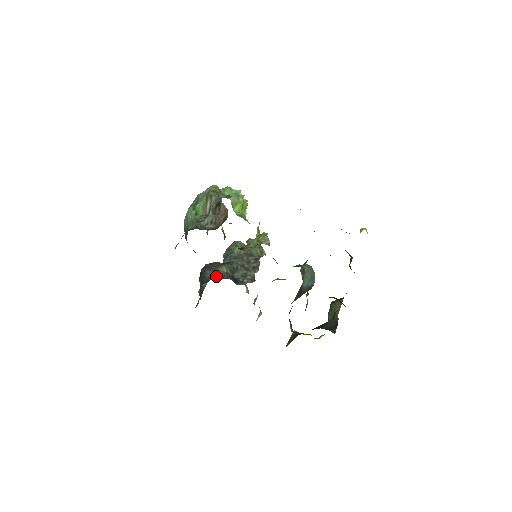
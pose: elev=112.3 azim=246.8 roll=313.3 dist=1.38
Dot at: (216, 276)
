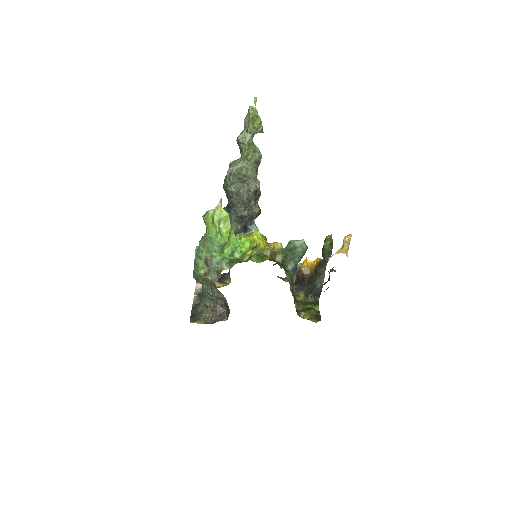
Dot at: occluded
